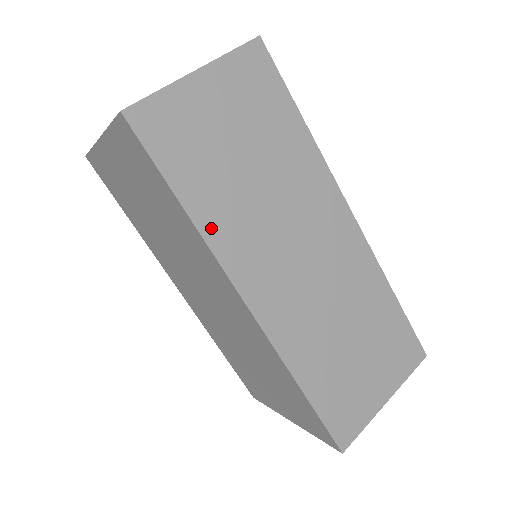
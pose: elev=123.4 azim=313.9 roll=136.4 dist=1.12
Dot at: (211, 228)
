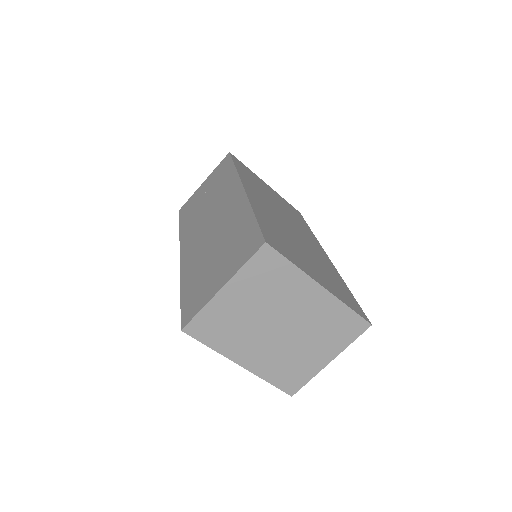
Dot at: occluded
